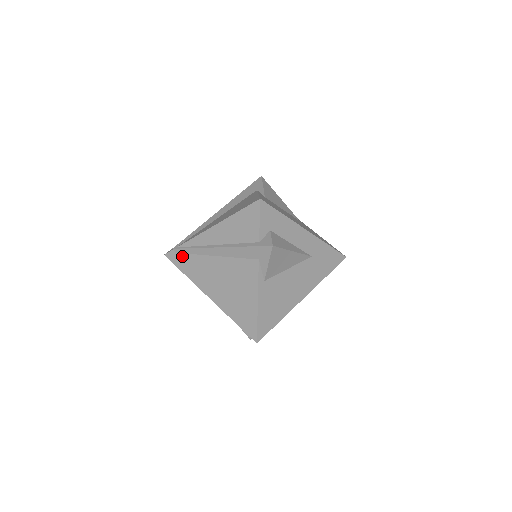
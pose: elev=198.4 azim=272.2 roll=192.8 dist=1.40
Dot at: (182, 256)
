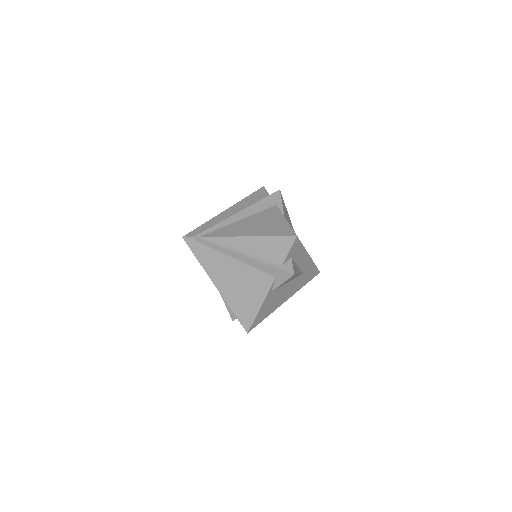
Dot at: (201, 246)
